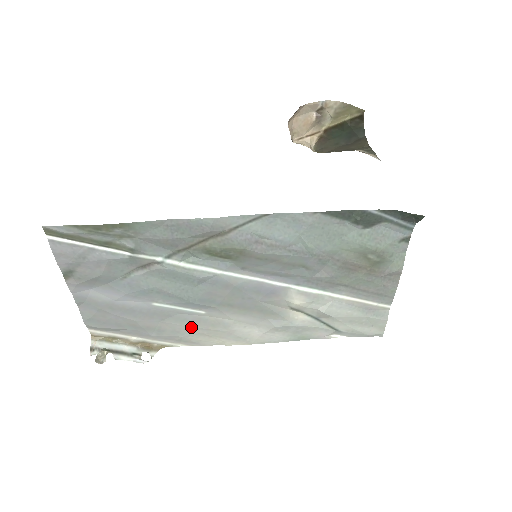
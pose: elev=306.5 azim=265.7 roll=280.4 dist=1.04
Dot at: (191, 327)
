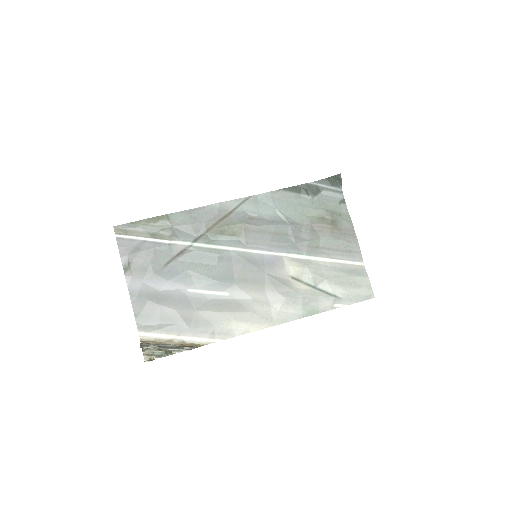
Dot at: (220, 312)
